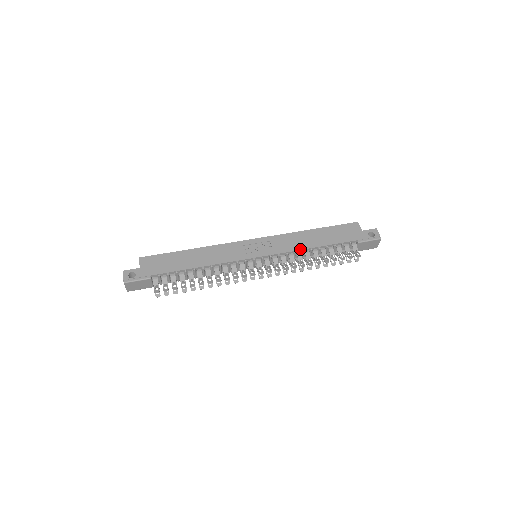
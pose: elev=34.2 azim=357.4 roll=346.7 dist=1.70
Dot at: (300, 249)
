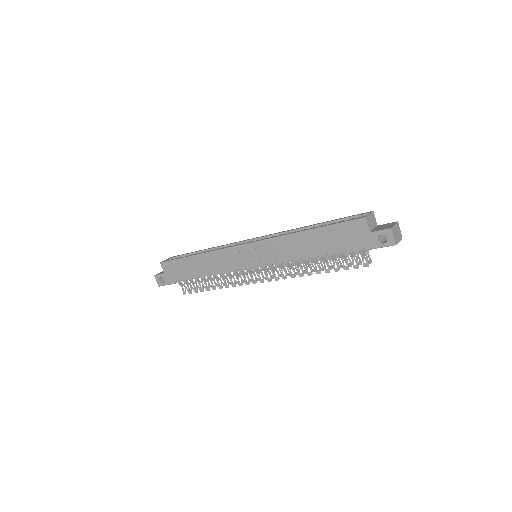
Dot at: (293, 259)
